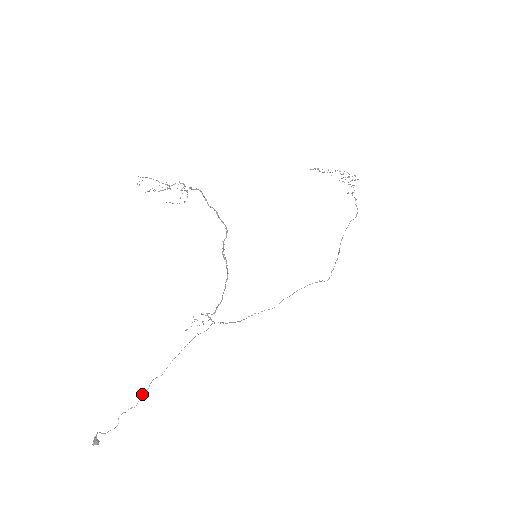
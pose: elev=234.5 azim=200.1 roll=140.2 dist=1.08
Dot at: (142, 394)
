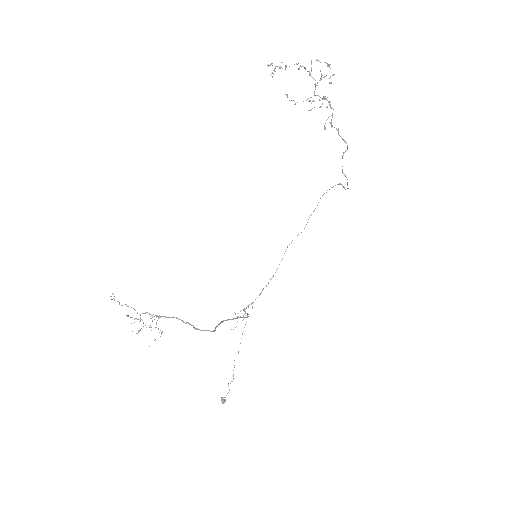
Dot at: occluded
